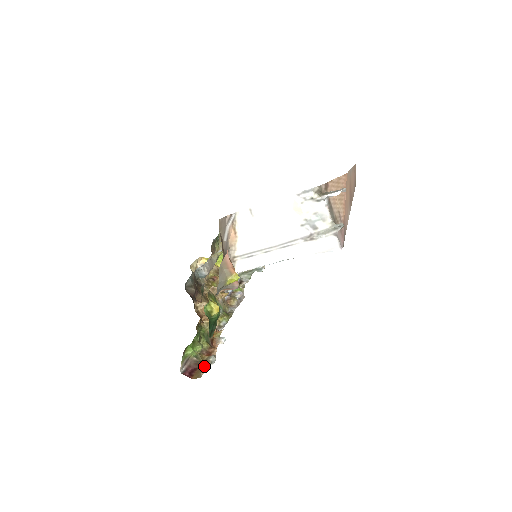
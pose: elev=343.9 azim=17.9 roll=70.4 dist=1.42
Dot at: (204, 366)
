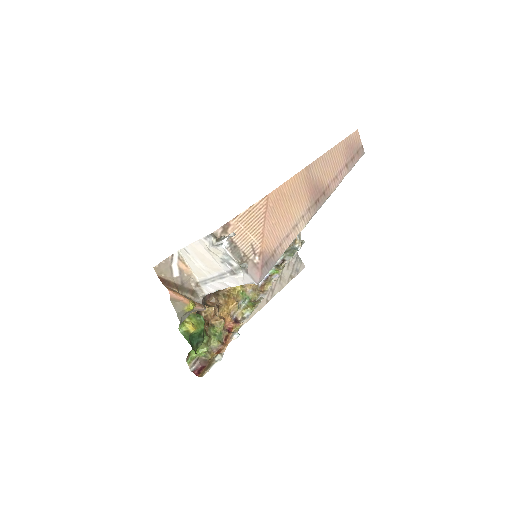
Dot at: (209, 365)
